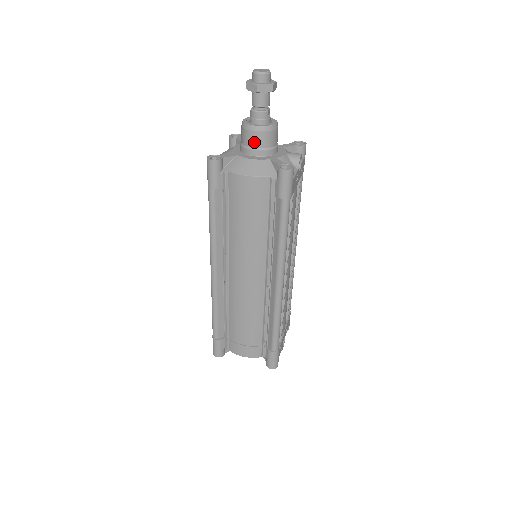
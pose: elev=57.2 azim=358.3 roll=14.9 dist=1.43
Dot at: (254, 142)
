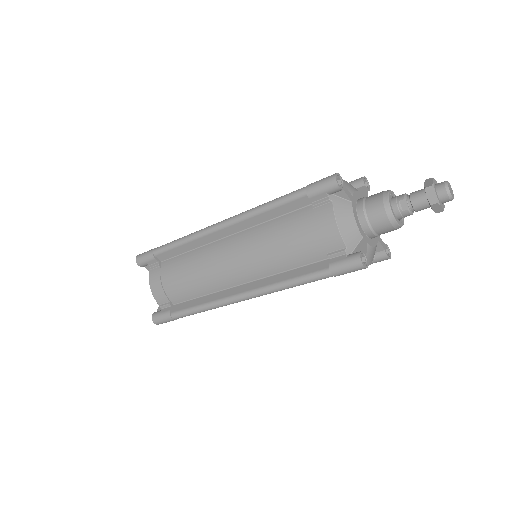
Dot at: occluded
